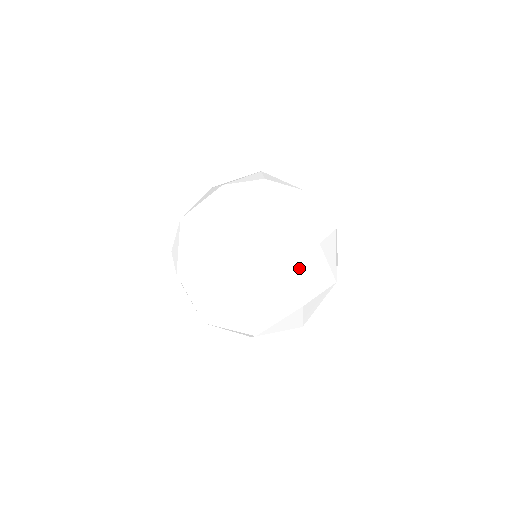
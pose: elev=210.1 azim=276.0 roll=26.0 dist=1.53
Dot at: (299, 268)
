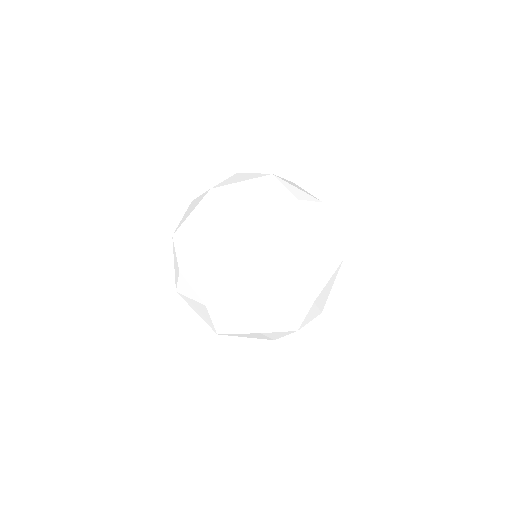
Dot at: (329, 287)
